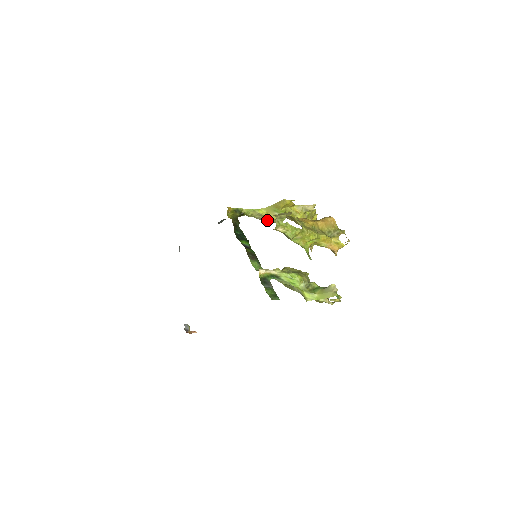
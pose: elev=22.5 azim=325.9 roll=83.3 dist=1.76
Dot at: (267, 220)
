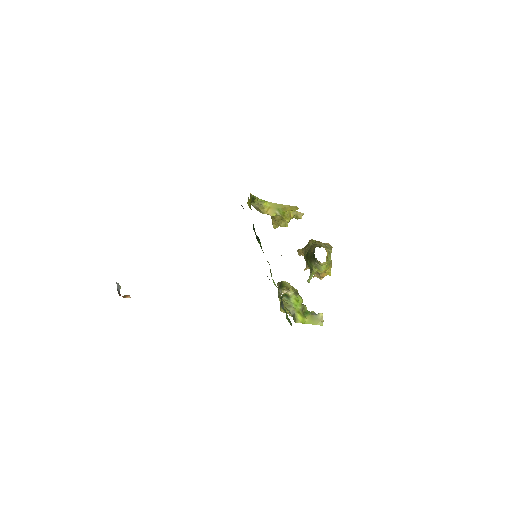
Dot at: (261, 211)
